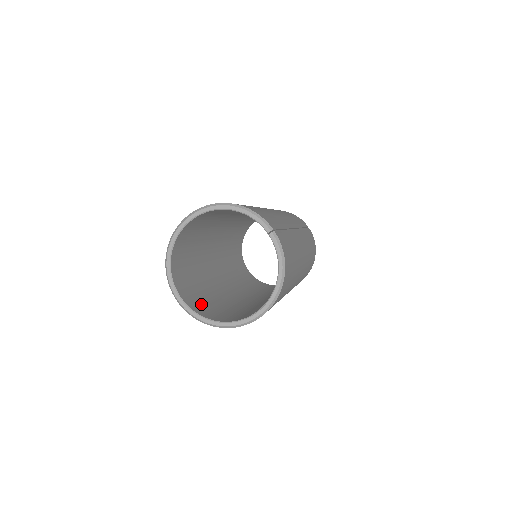
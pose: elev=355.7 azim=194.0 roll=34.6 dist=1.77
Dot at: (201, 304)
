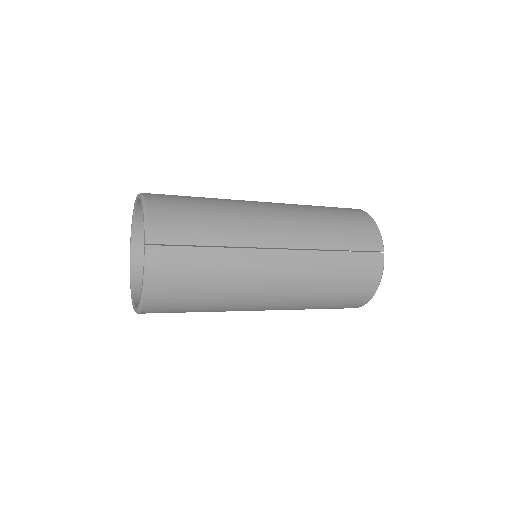
Dot at: occluded
